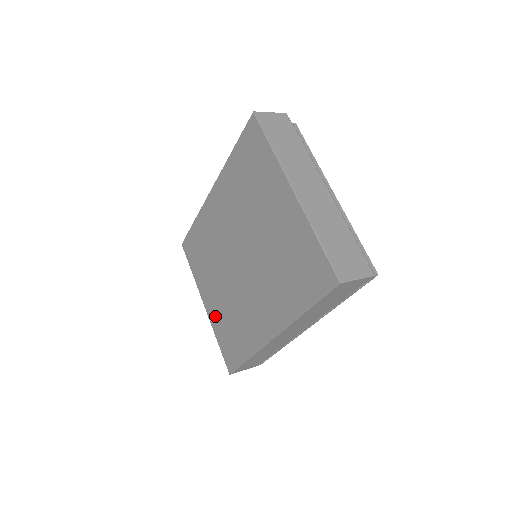
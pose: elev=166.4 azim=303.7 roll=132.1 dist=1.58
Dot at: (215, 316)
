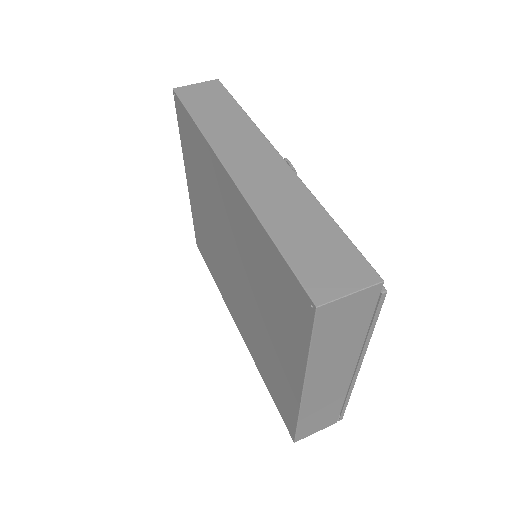
Dot at: (195, 209)
